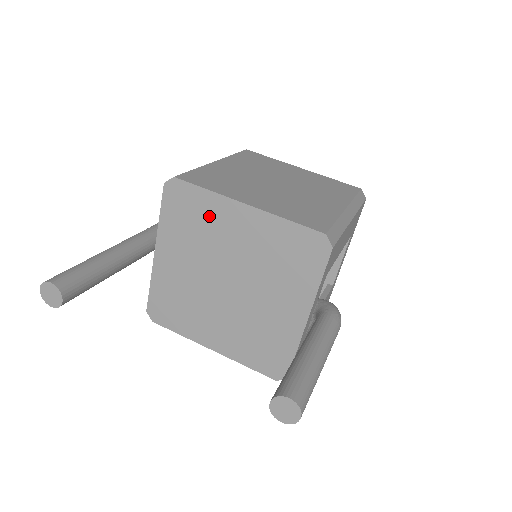
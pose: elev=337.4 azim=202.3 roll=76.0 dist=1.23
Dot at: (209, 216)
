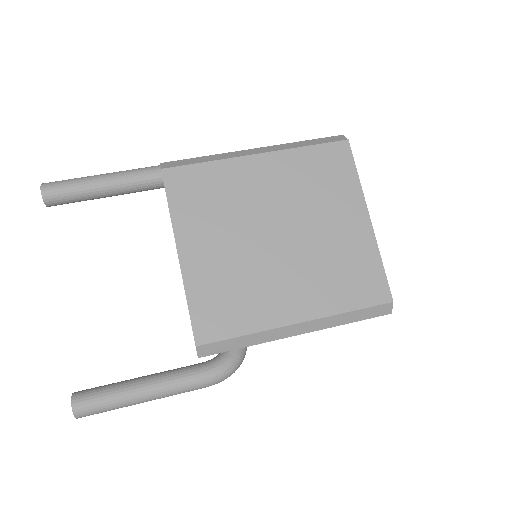
Dot at: occluded
